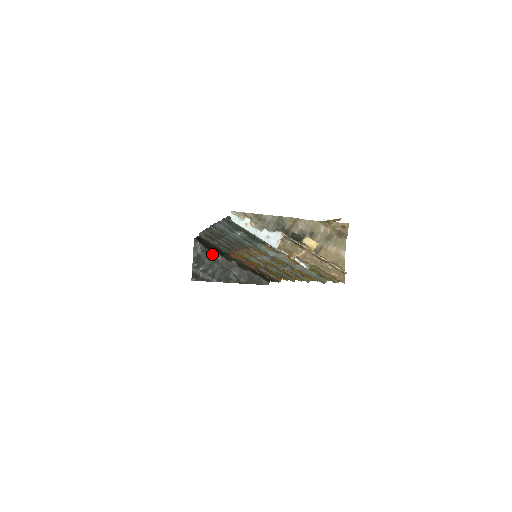
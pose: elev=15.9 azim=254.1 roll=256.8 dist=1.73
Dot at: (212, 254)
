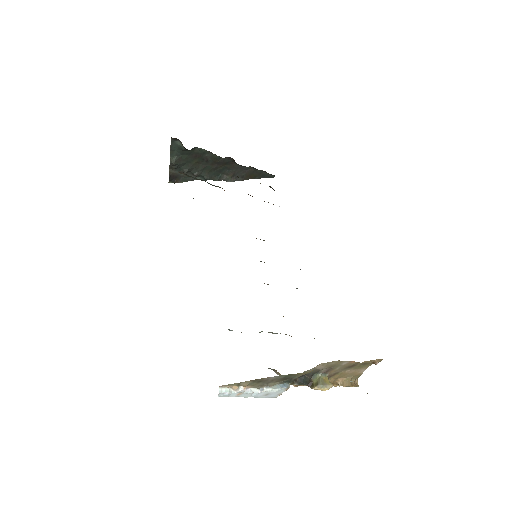
Dot at: (198, 151)
